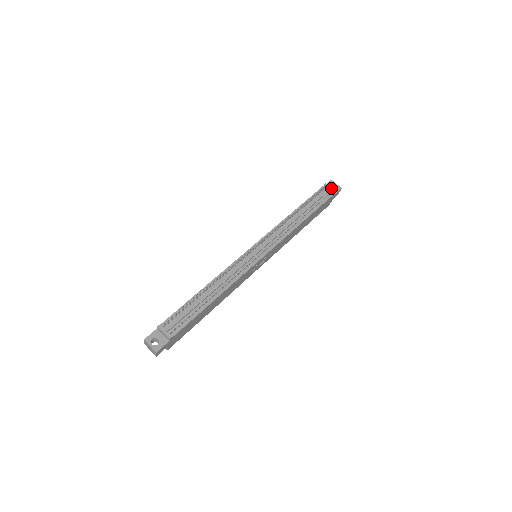
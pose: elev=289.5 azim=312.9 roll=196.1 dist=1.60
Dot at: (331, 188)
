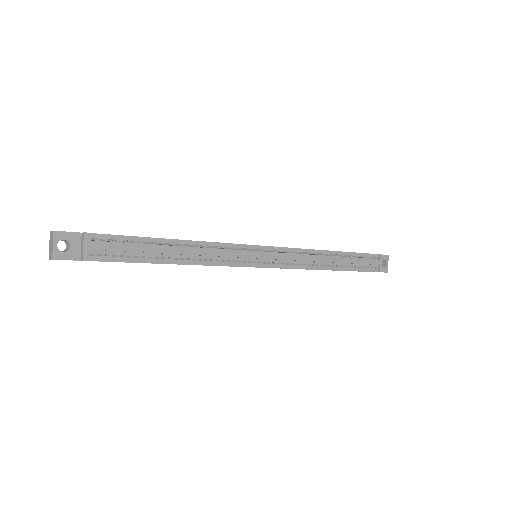
Dot at: occluded
